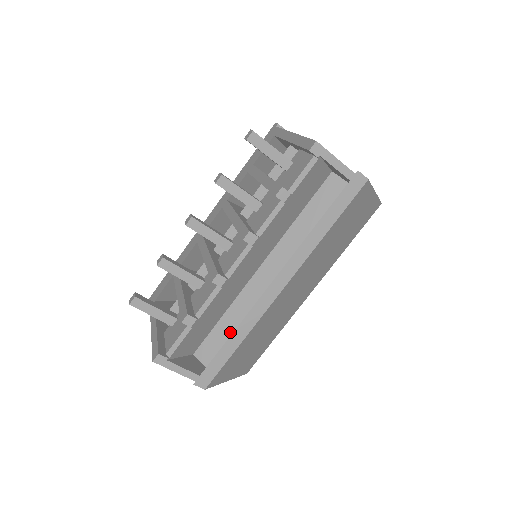
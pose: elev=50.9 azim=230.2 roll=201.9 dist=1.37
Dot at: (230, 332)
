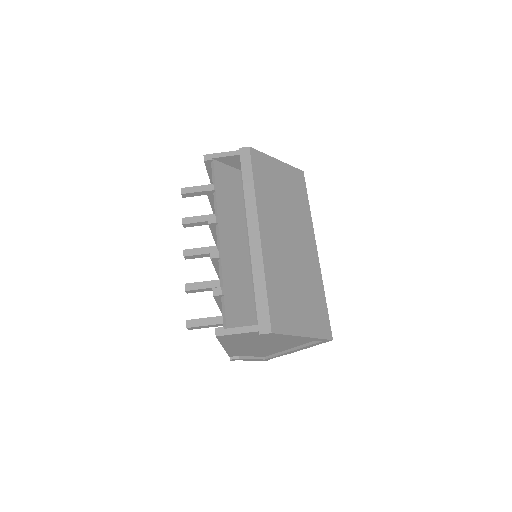
Dot at: occluded
